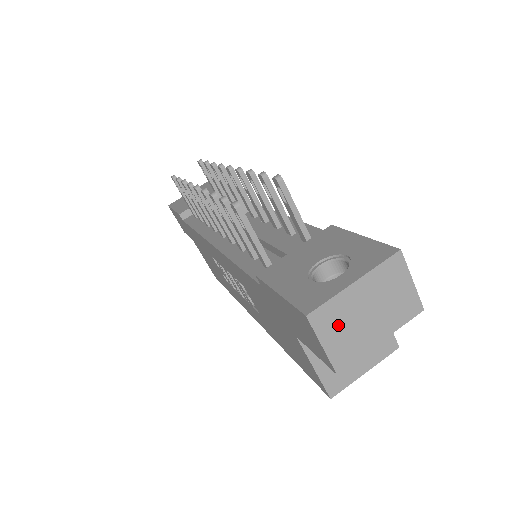
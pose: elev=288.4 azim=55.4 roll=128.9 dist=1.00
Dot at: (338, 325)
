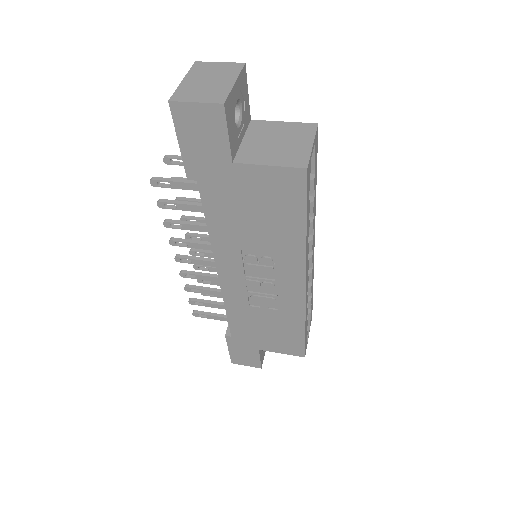
Dot at: (195, 93)
